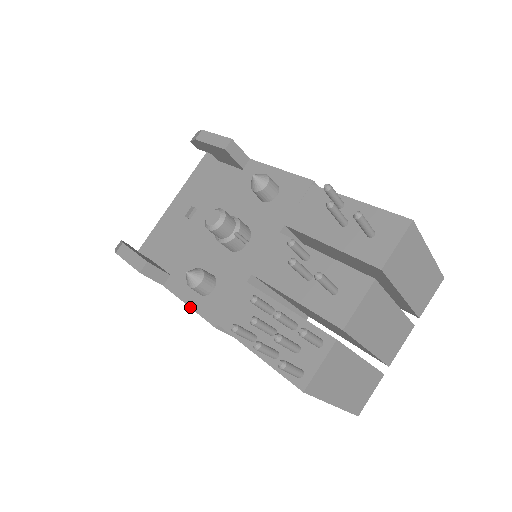
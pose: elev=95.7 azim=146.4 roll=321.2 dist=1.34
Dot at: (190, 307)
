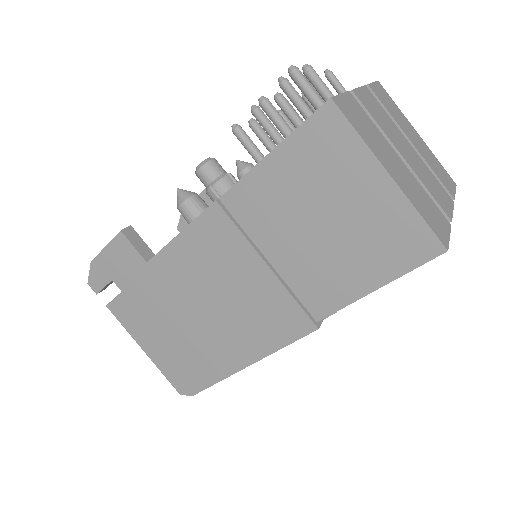
Dot at: (182, 230)
